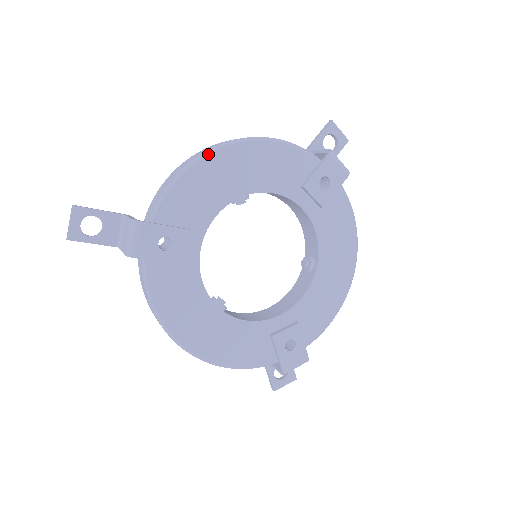
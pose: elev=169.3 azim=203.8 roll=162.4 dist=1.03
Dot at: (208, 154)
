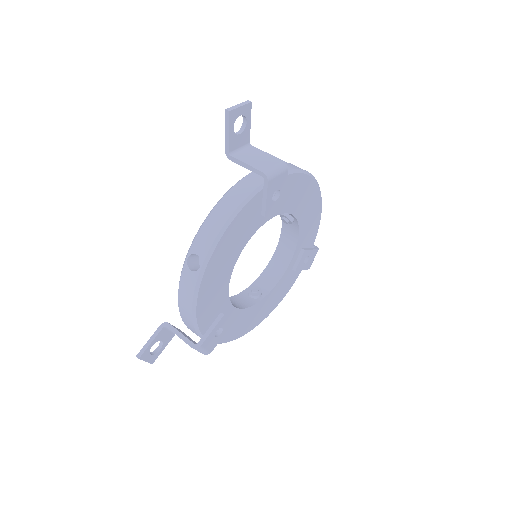
Dot at: (199, 288)
